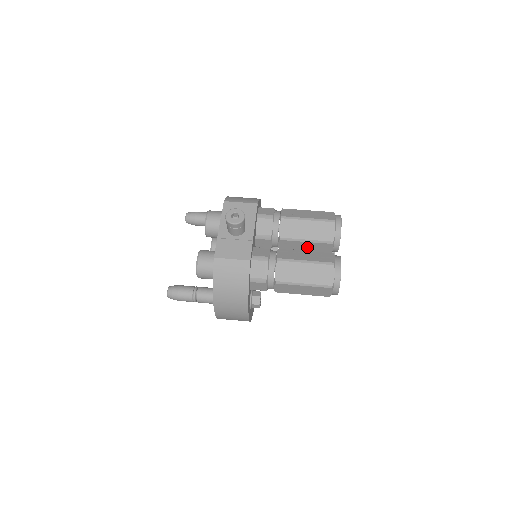
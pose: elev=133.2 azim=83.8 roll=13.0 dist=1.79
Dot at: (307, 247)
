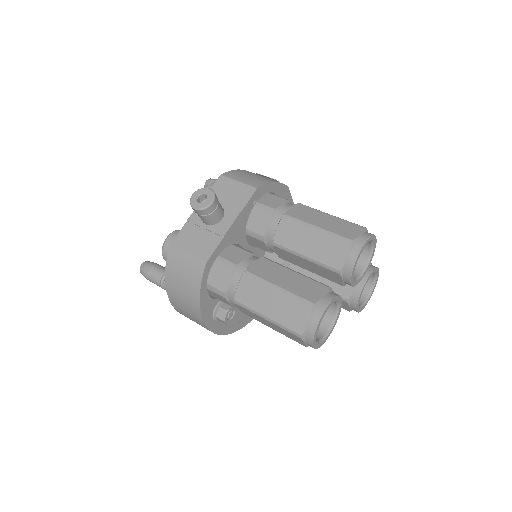
Dot at: (310, 266)
